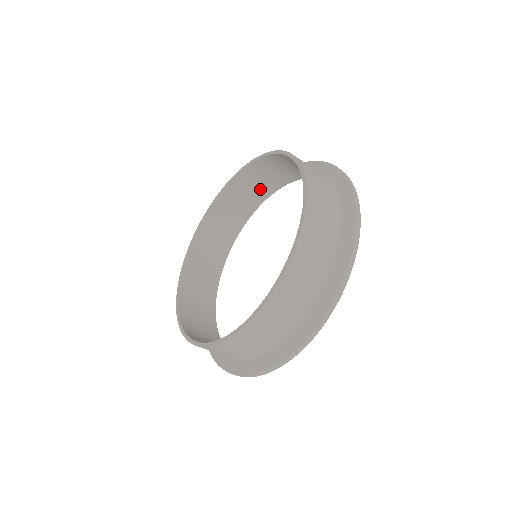
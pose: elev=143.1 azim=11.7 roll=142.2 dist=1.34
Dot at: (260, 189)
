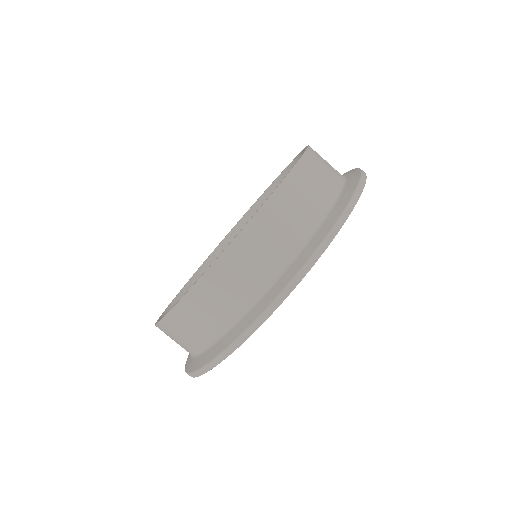
Dot at: occluded
